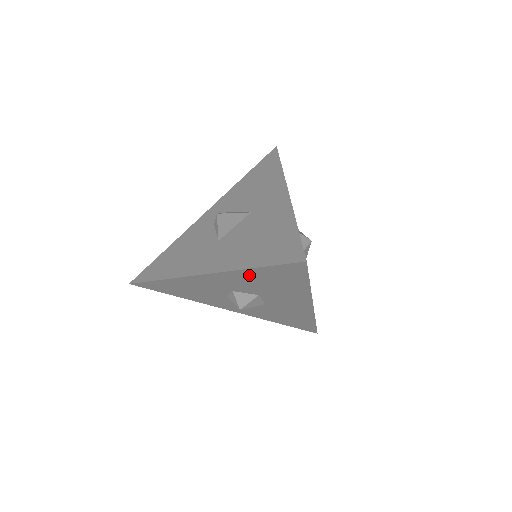
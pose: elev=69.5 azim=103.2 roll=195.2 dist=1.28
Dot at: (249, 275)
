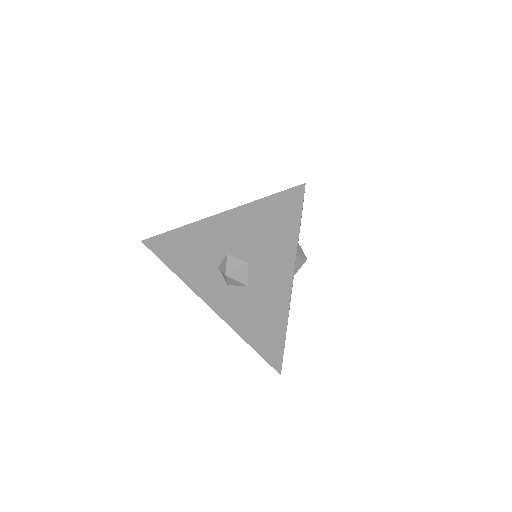
Dot at: (252, 215)
